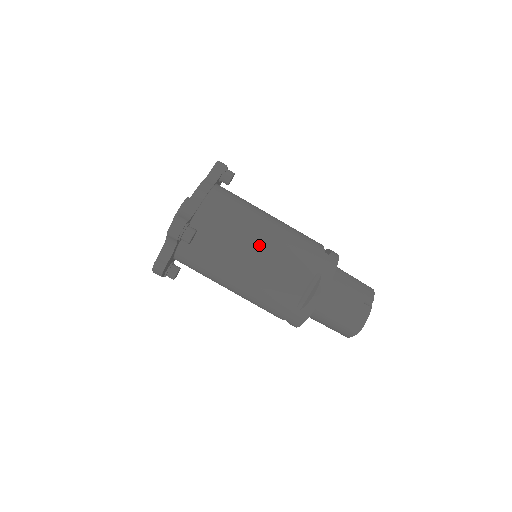
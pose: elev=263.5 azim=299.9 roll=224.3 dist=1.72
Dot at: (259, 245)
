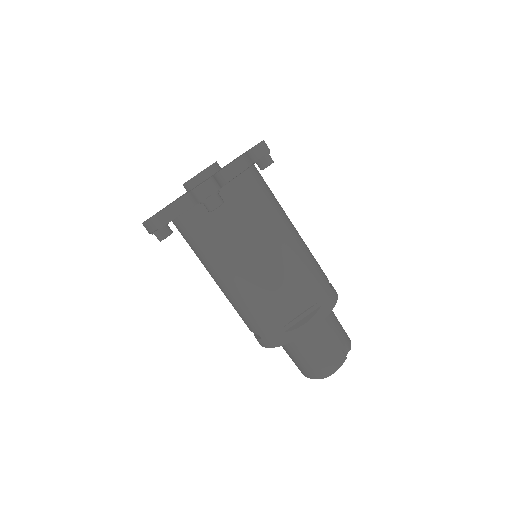
Dot at: (276, 248)
